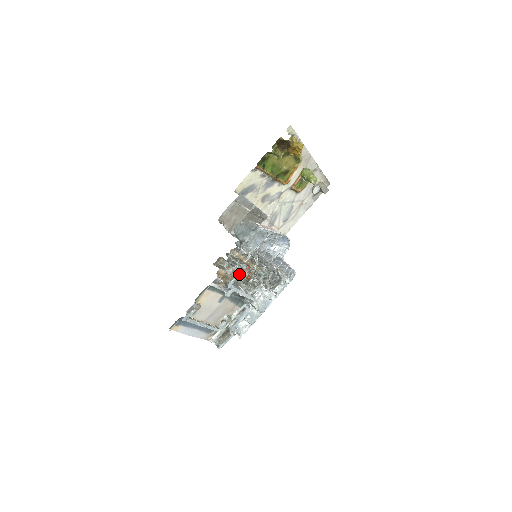
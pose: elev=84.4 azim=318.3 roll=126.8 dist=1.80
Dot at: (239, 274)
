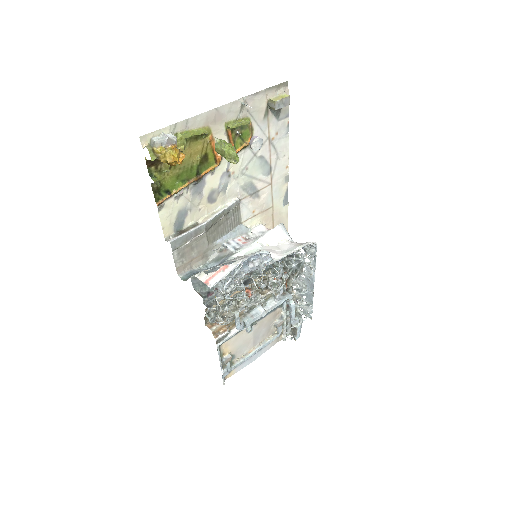
Dot at: (237, 317)
